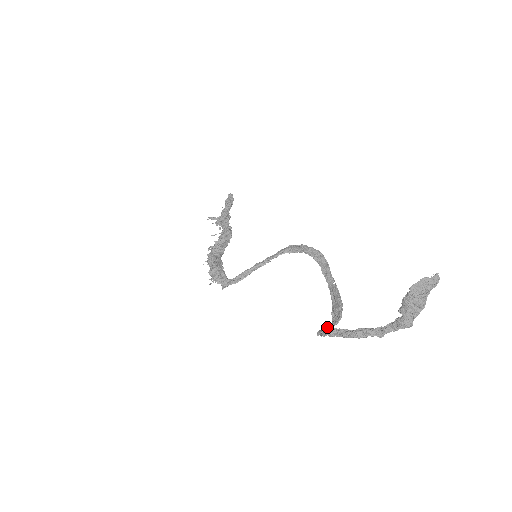
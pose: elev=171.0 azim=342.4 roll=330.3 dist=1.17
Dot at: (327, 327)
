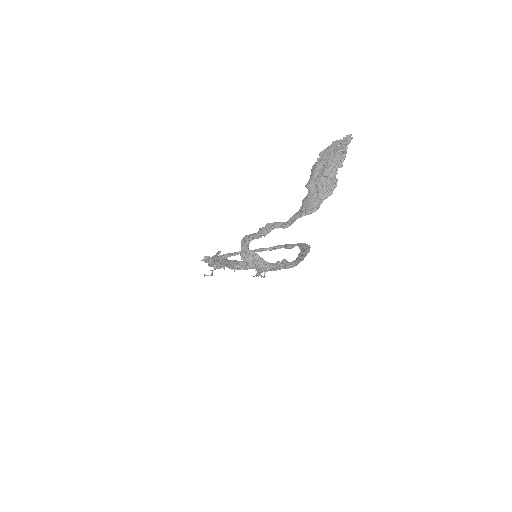
Dot at: occluded
